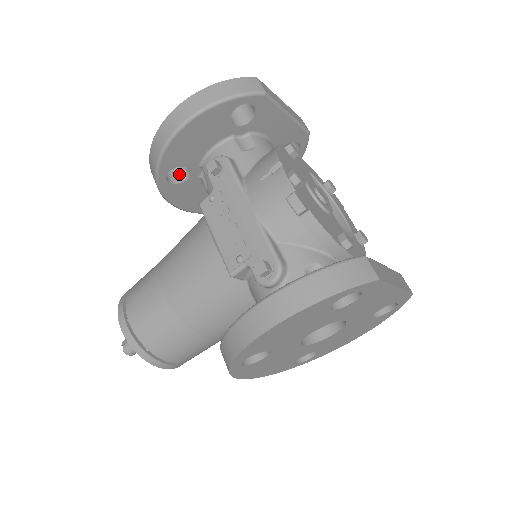
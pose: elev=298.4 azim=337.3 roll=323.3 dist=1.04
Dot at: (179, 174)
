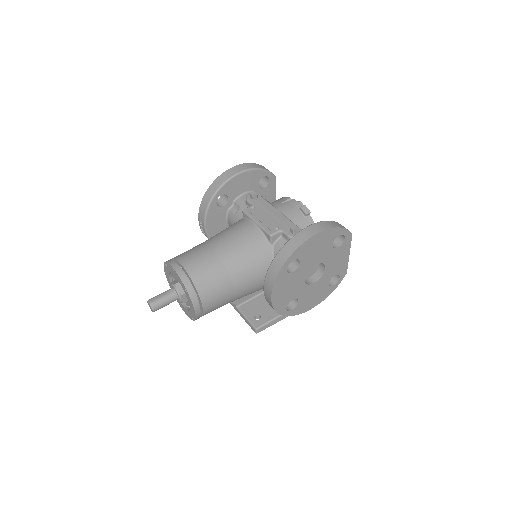
Dot at: (217, 204)
